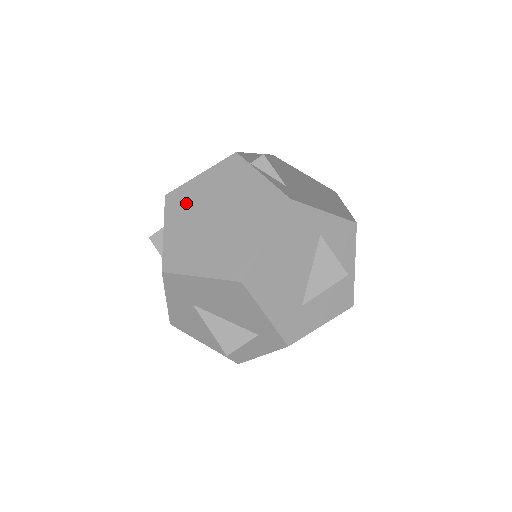
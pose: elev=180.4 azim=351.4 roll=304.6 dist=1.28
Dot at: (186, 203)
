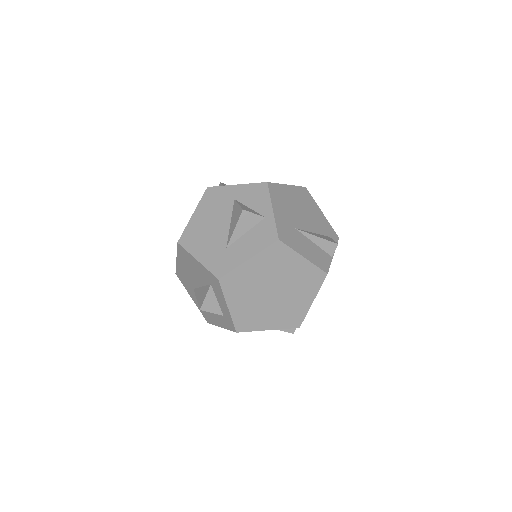
Dot at: occluded
